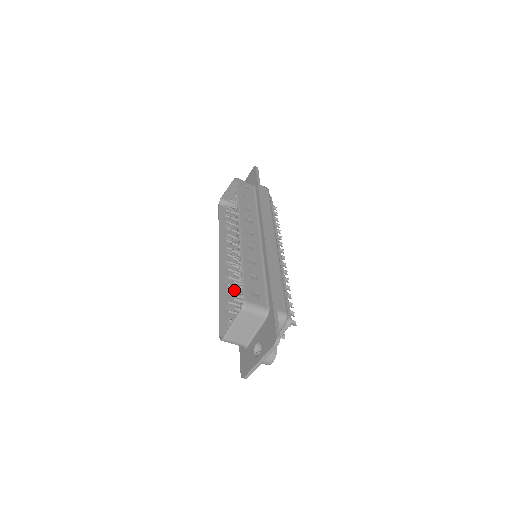
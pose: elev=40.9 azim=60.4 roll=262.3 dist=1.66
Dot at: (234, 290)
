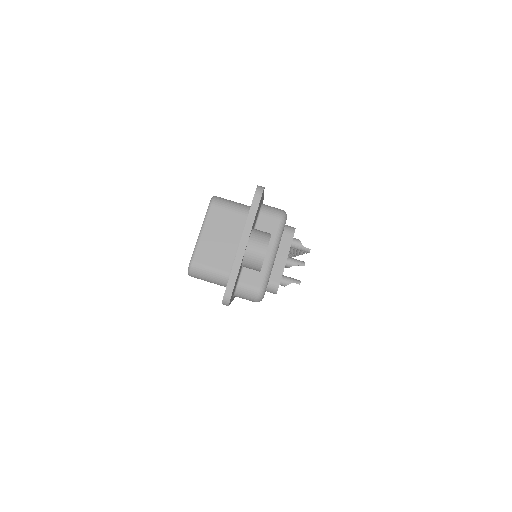
Dot at: occluded
